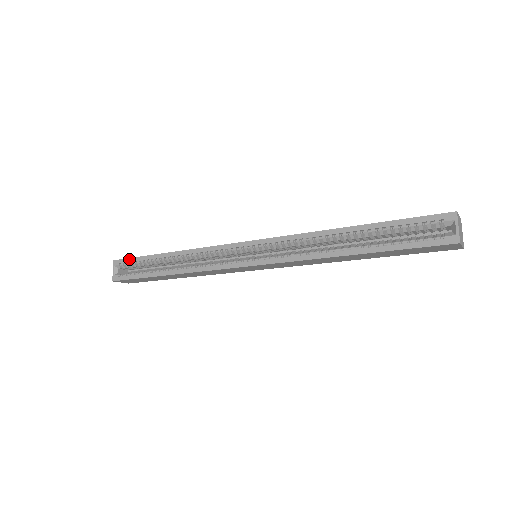
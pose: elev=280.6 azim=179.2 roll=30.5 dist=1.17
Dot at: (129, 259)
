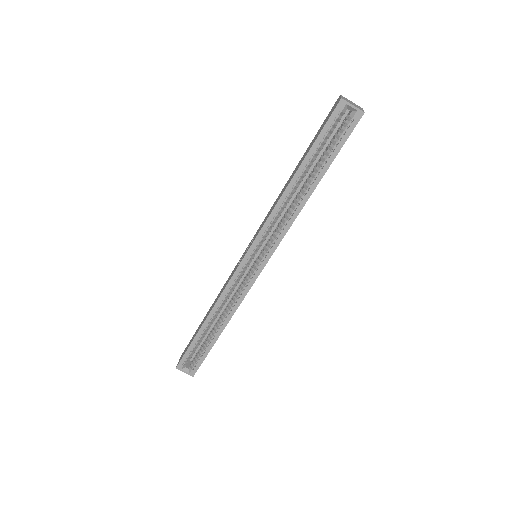
Dot at: (185, 355)
